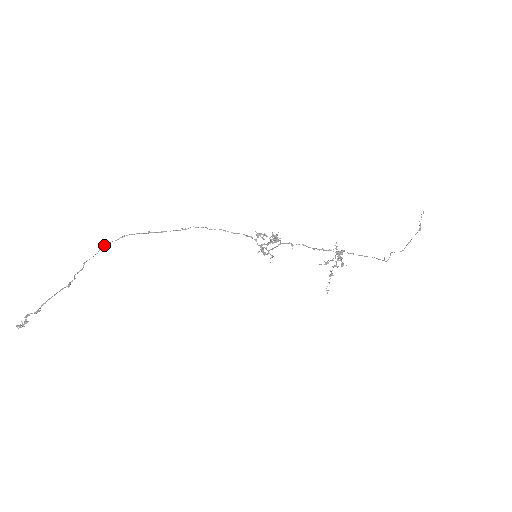
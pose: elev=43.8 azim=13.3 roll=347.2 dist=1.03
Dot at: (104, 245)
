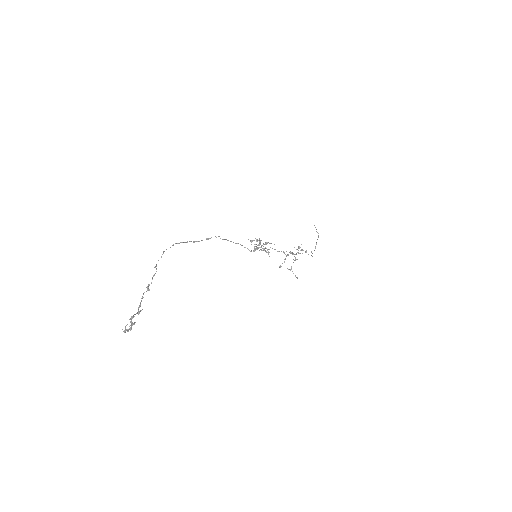
Dot at: (163, 251)
